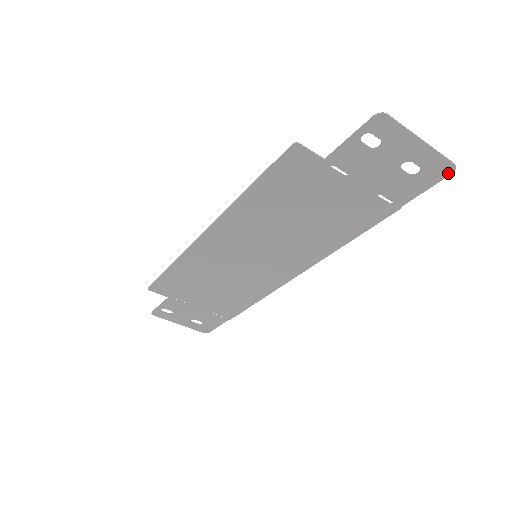
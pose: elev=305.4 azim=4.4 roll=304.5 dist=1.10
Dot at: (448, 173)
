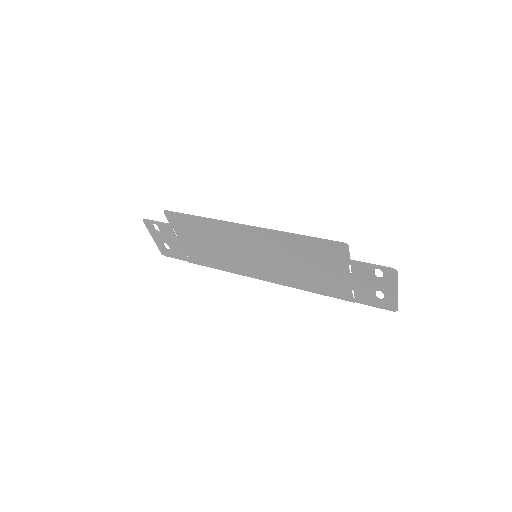
Dot at: (392, 310)
